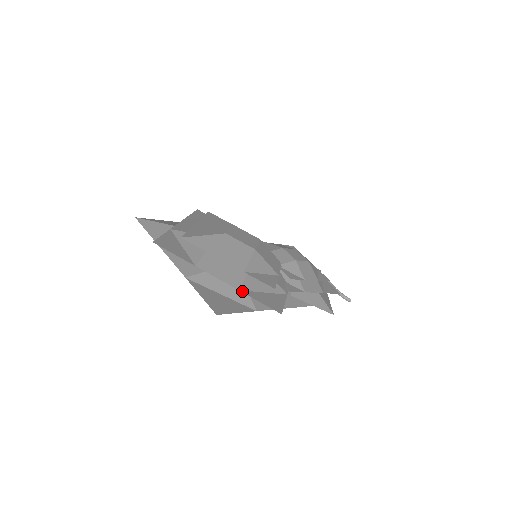
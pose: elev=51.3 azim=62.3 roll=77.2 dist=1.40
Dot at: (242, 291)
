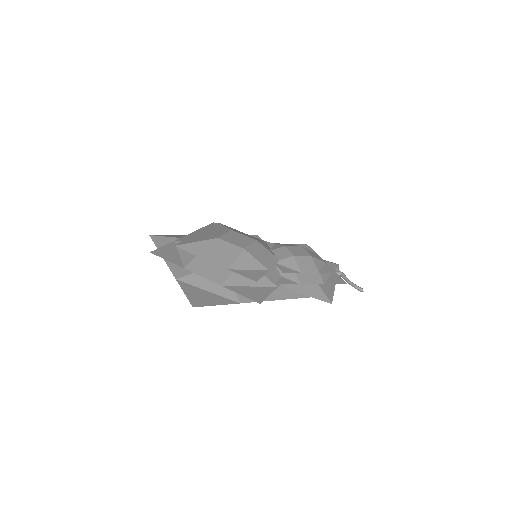
Dot at: (224, 286)
